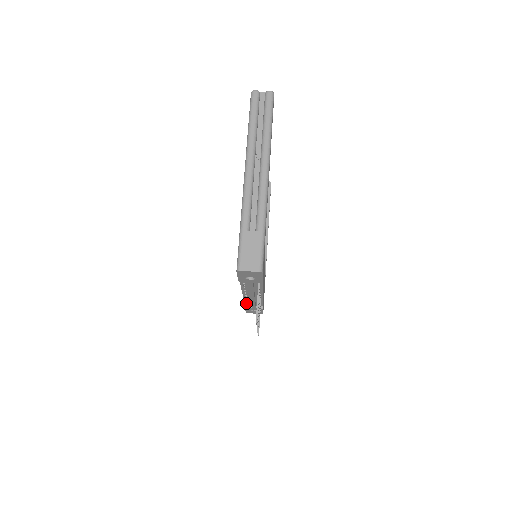
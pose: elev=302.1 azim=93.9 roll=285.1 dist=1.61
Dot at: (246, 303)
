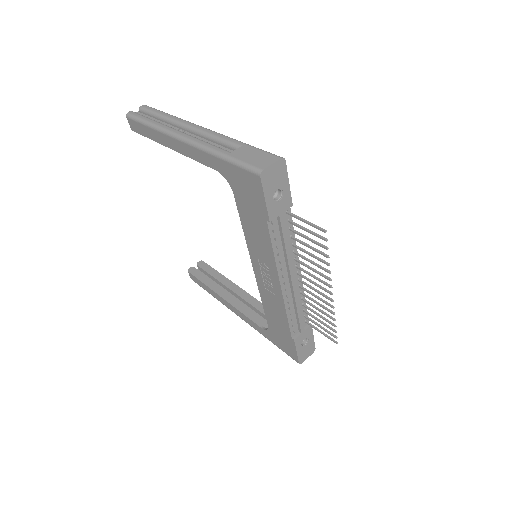
Dot at: (291, 329)
